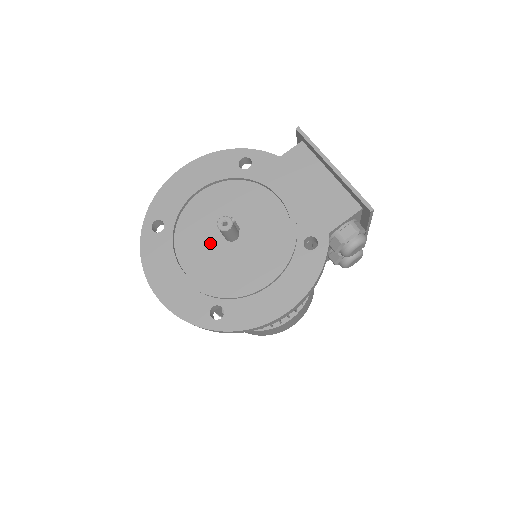
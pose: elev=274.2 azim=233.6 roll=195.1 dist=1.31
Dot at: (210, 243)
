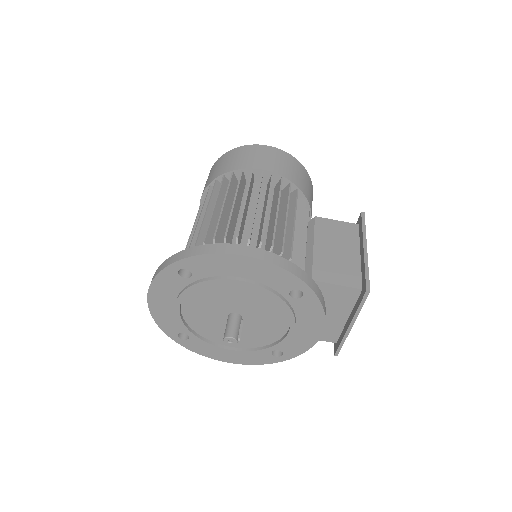
Dot at: (215, 310)
